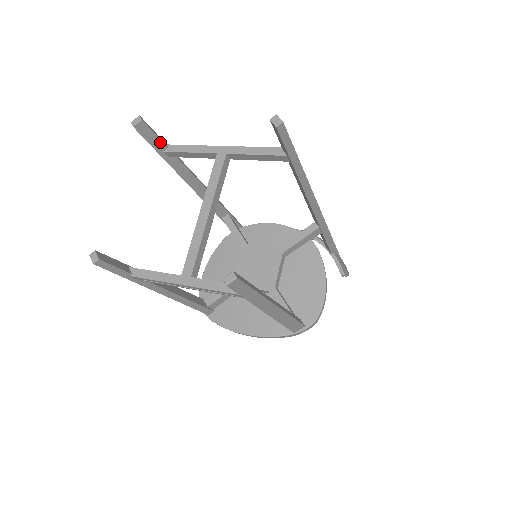
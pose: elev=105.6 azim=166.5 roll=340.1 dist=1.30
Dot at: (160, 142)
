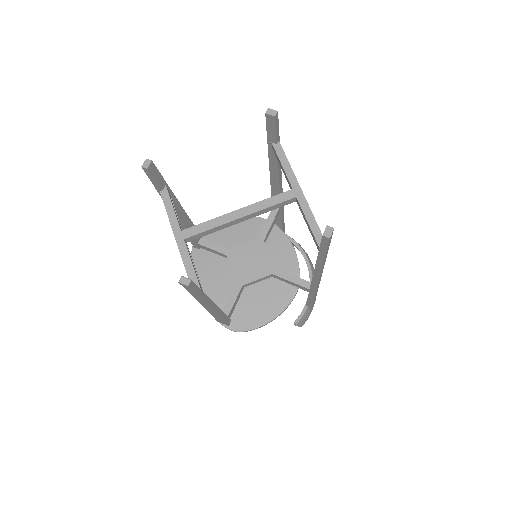
Dot at: (275, 136)
